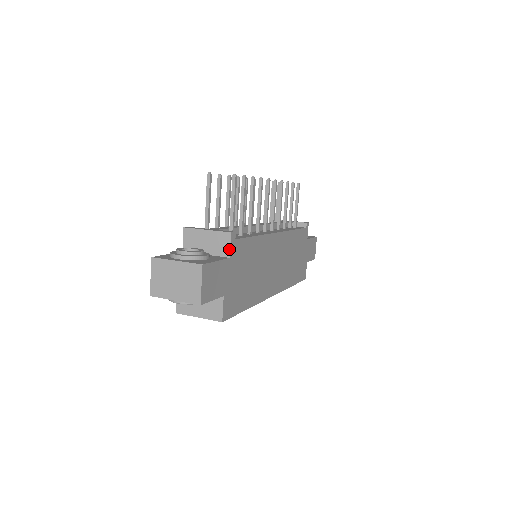
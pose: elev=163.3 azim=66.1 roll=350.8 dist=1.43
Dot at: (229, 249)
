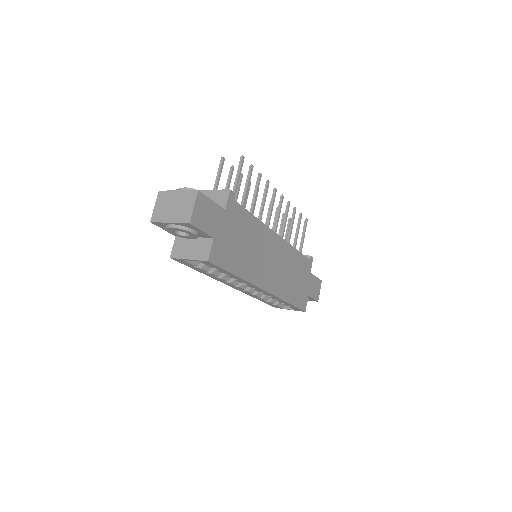
Dot at: (226, 203)
